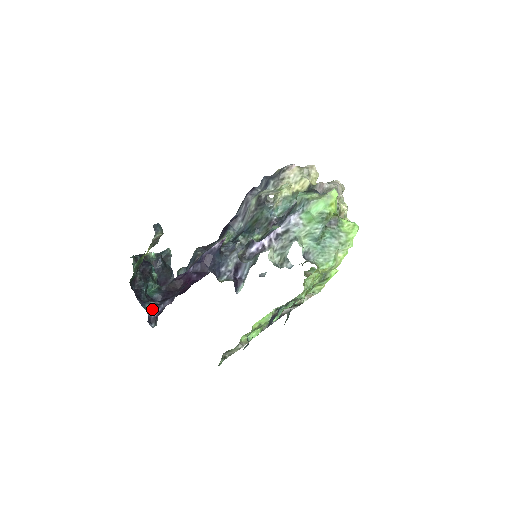
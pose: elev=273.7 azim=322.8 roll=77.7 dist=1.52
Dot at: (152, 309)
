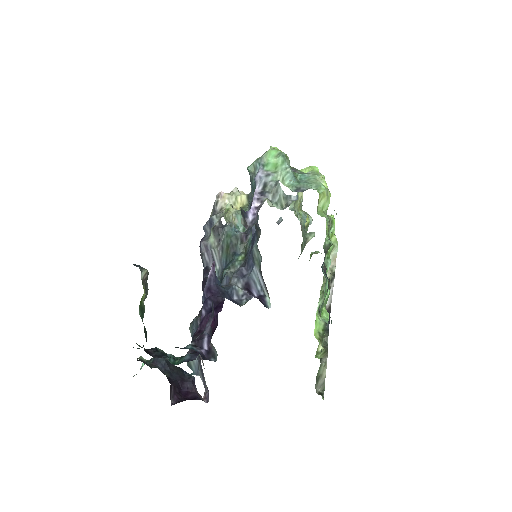
Dot at: (196, 346)
